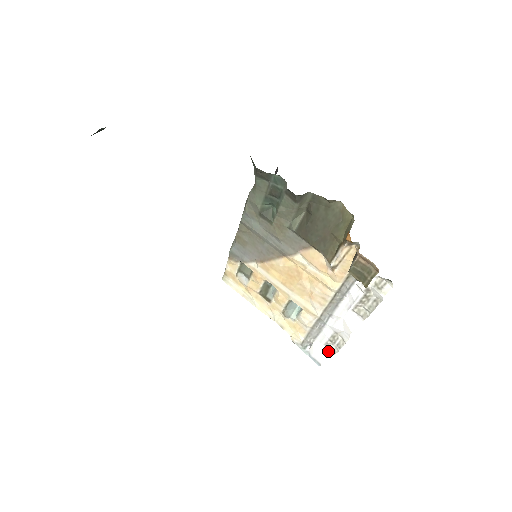
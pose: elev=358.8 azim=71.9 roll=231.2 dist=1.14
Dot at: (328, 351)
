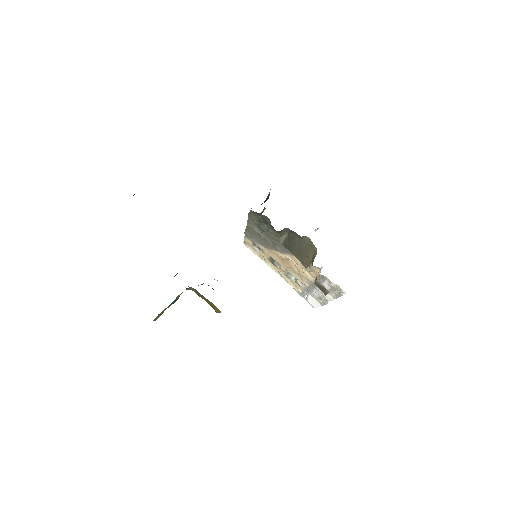
Dot at: (318, 303)
